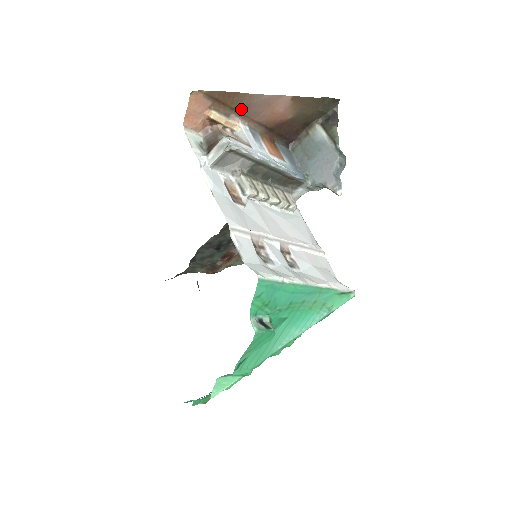
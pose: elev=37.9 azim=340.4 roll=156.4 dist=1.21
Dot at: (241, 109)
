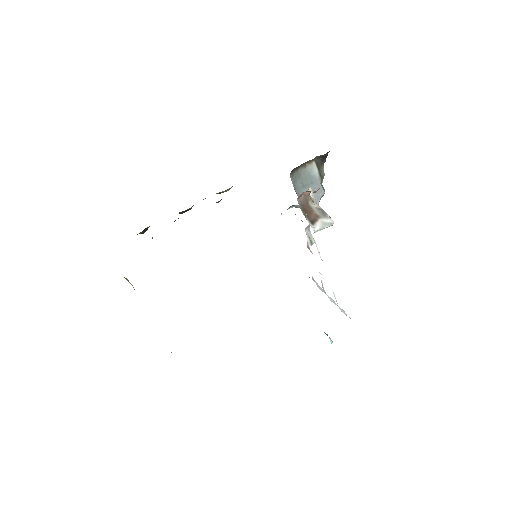
Dot at: occluded
